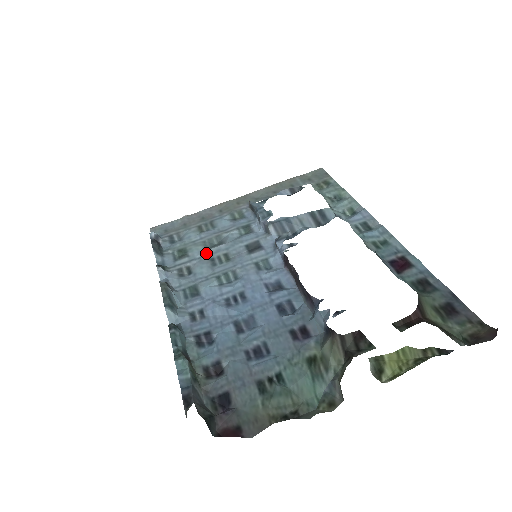
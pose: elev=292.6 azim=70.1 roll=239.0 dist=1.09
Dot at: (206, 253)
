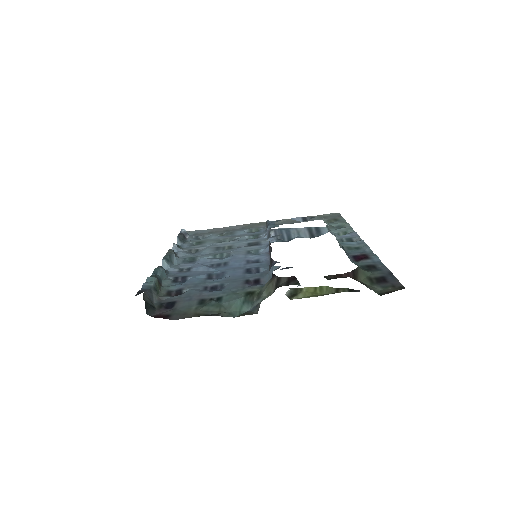
Dot at: (216, 244)
